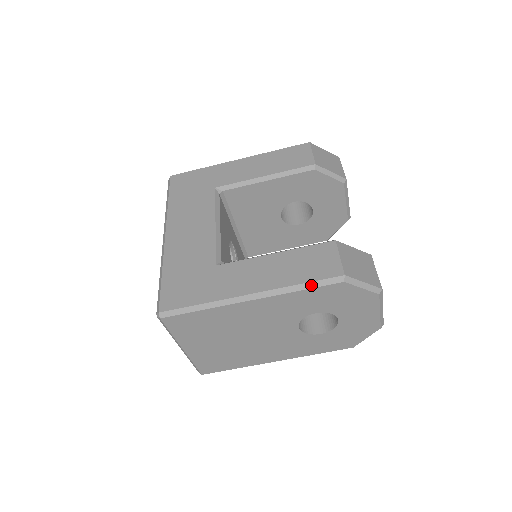
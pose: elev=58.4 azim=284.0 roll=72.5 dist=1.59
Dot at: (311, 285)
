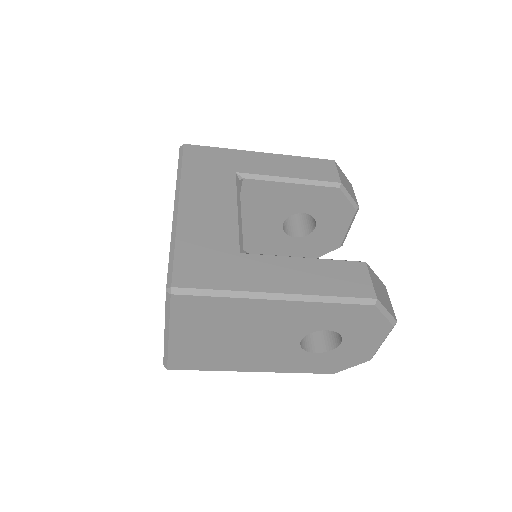
Dot at: (343, 300)
